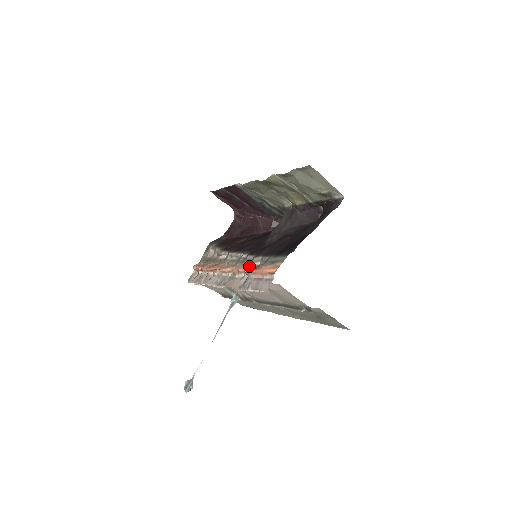
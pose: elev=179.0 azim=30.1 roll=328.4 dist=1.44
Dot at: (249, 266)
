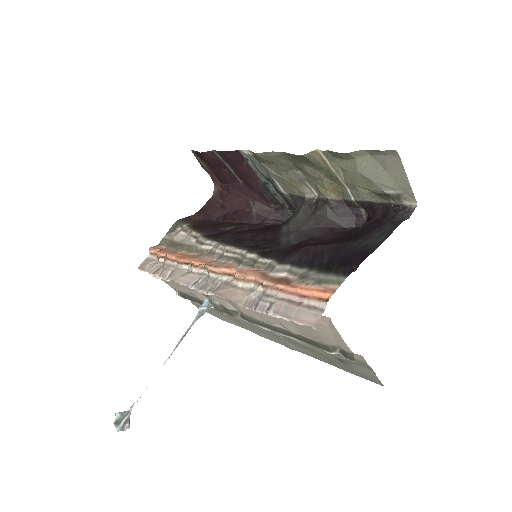
Dot at: (268, 275)
